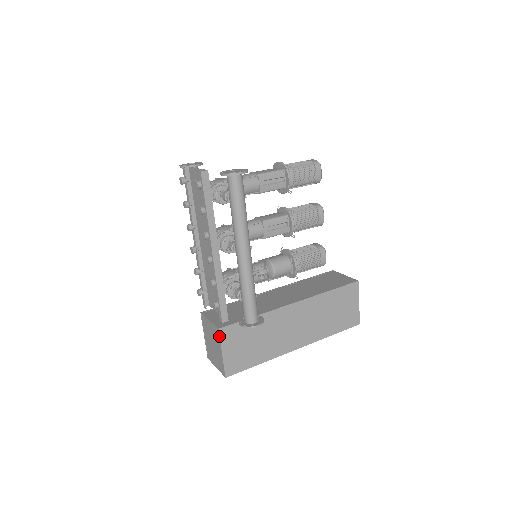
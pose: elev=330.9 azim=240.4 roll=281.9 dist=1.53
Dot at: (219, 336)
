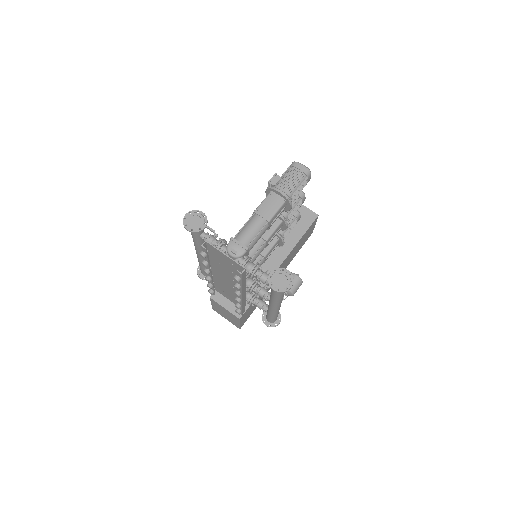
Dot at: (239, 321)
